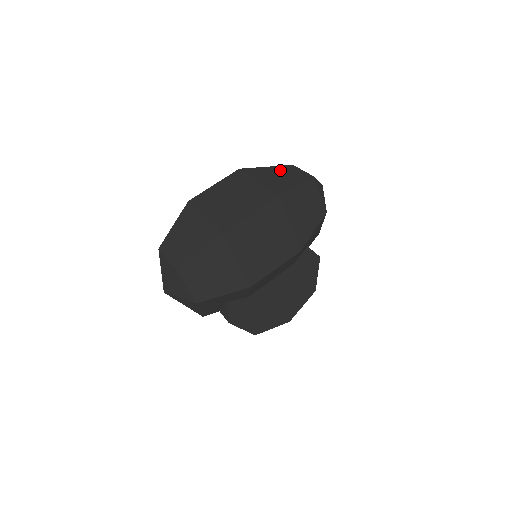
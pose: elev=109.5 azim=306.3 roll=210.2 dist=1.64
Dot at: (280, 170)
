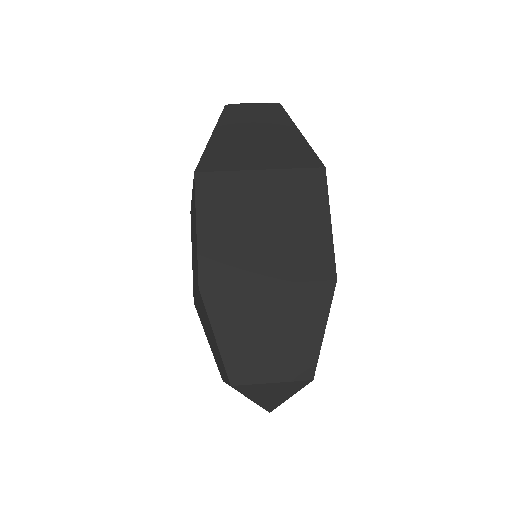
Dot at: (236, 127)
